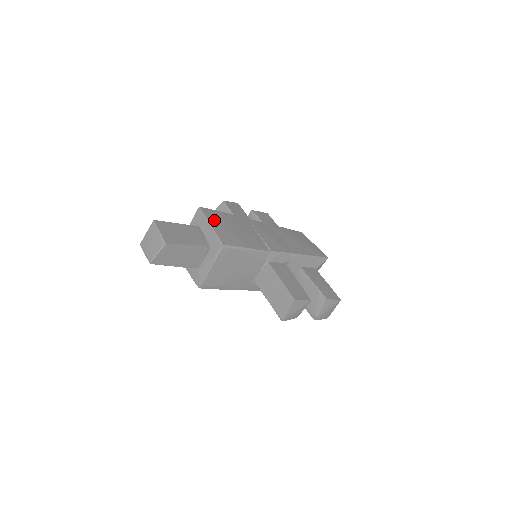
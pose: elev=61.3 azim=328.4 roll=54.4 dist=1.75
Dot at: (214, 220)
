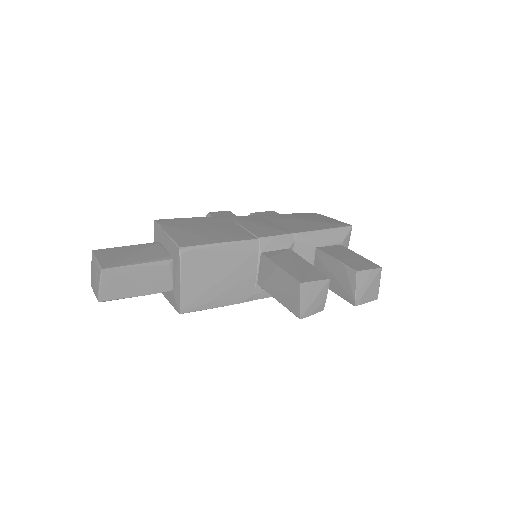
Dot at: (173, 227)
